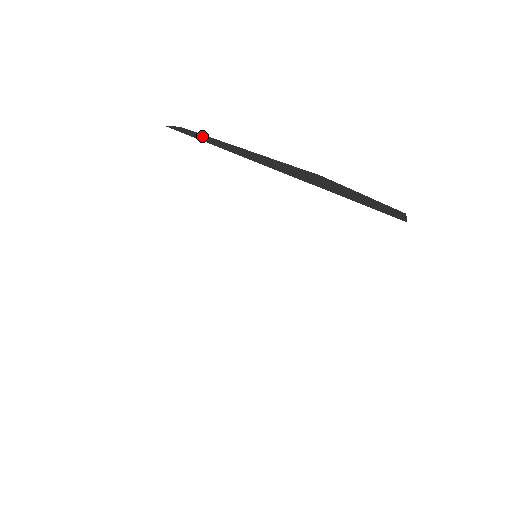
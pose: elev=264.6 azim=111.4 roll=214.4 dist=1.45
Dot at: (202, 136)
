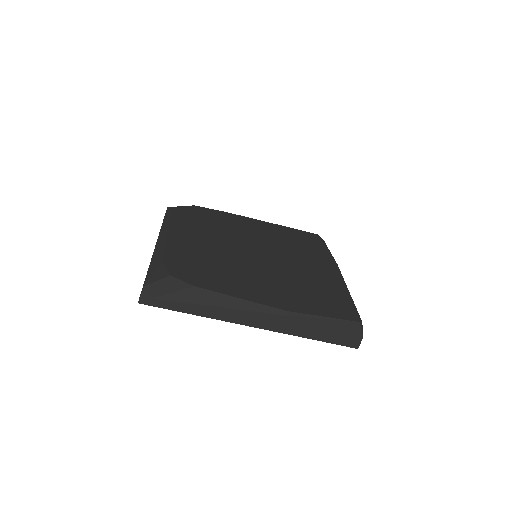
Dot at: (173, 304)
